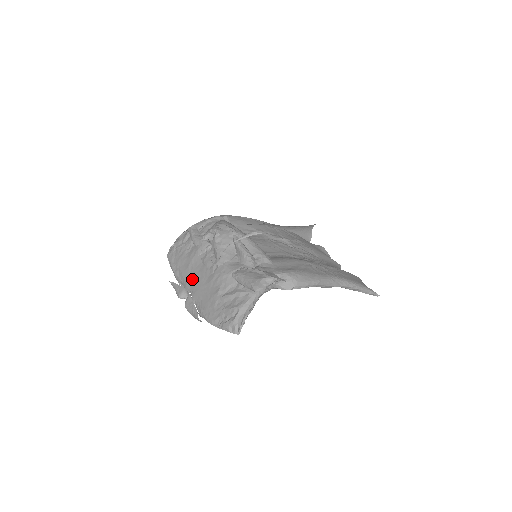
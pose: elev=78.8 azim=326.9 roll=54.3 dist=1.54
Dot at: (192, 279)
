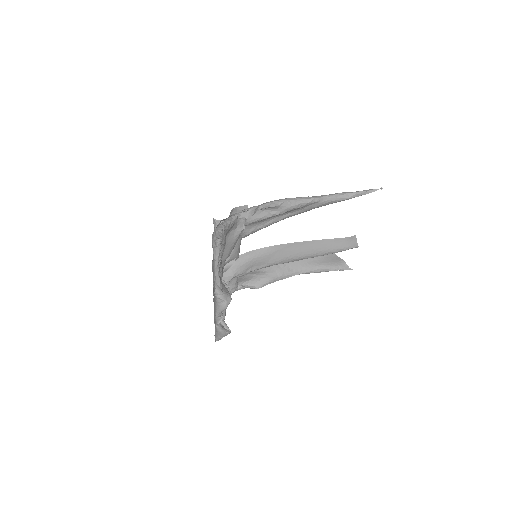
Dot at: occluded
